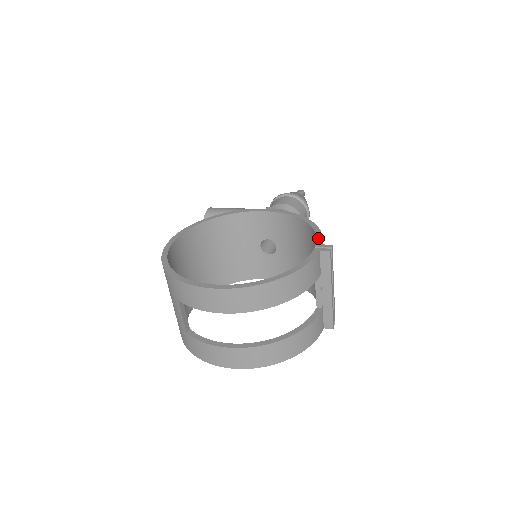
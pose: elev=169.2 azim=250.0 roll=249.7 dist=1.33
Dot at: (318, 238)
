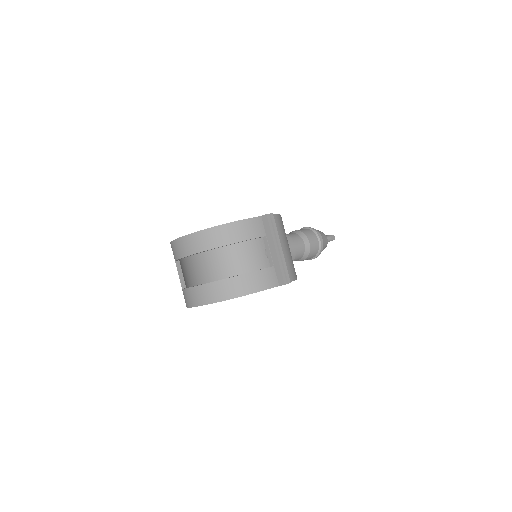
Dot at: occluded
